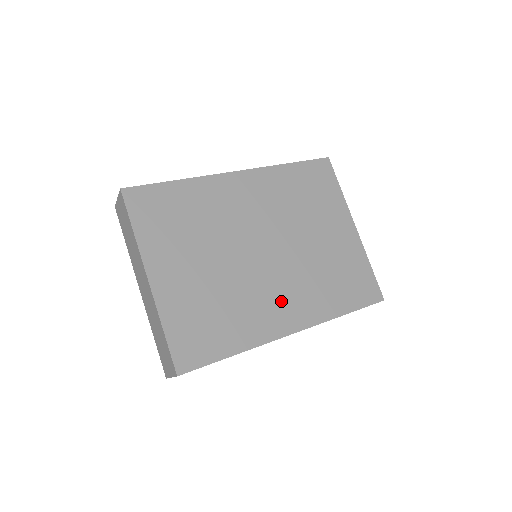
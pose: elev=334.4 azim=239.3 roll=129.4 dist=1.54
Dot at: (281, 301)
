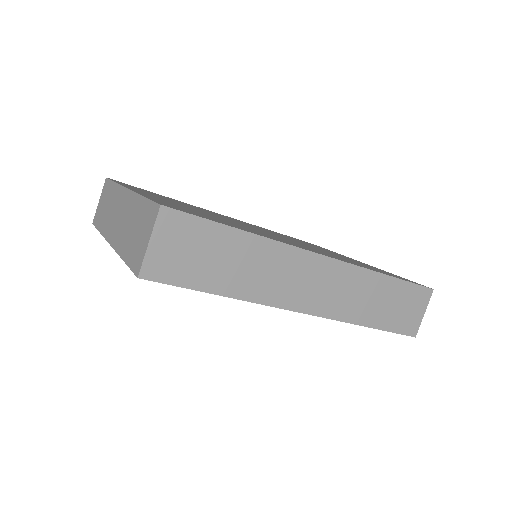
Dot at: (296, 244)
